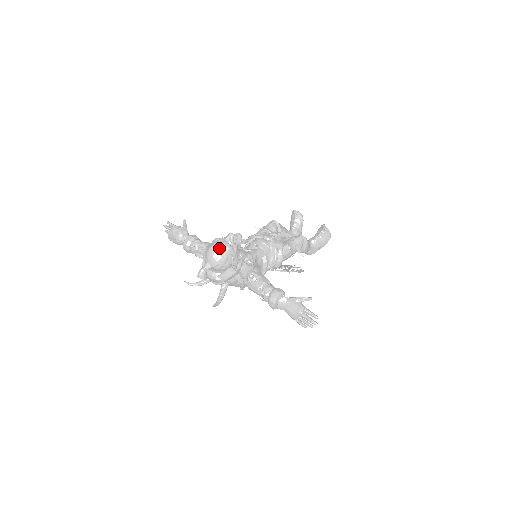
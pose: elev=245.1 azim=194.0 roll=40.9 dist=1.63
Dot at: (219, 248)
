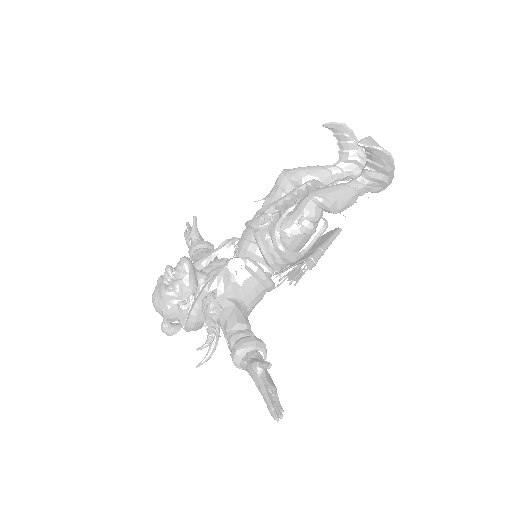
Dot at: (155, 299)
